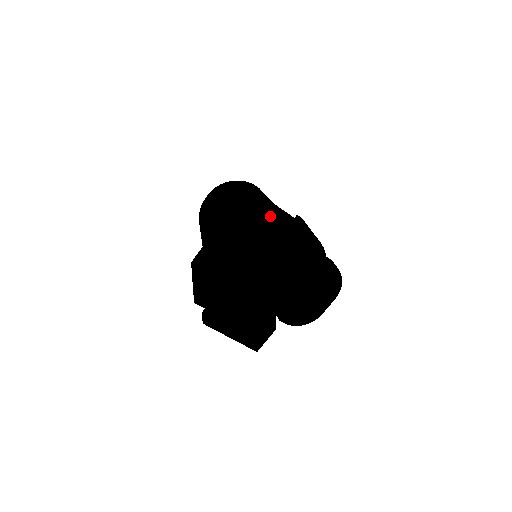
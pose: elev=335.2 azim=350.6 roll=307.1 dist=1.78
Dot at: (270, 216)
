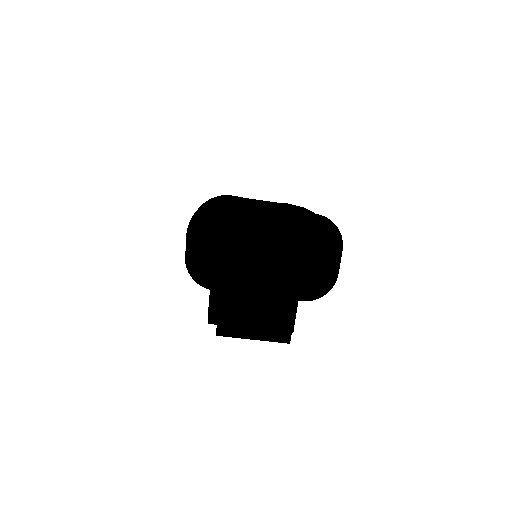
Dot at: occluded
